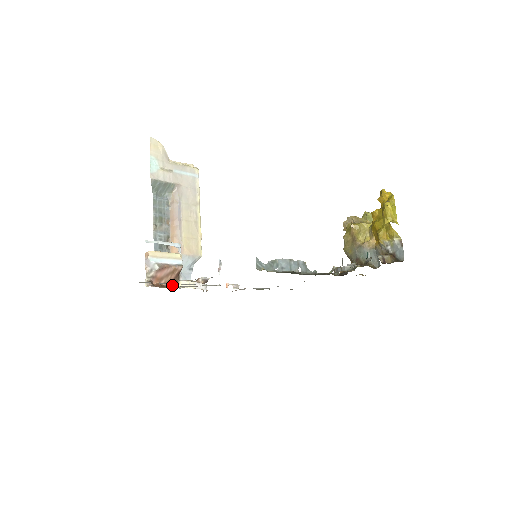
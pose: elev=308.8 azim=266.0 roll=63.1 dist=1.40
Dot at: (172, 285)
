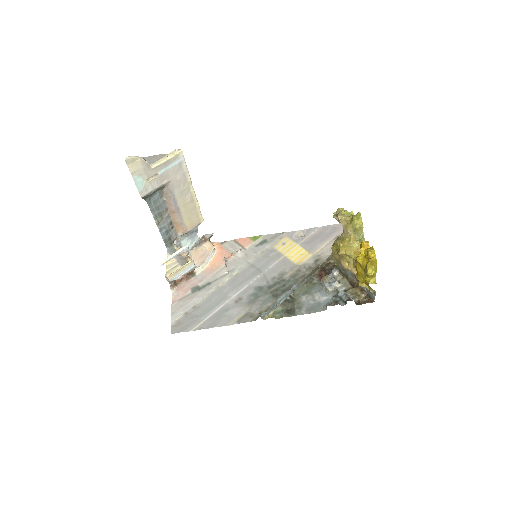
Dot at: (192, 289)
